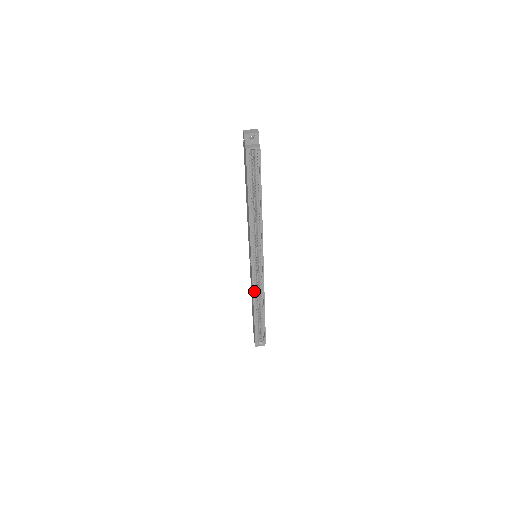
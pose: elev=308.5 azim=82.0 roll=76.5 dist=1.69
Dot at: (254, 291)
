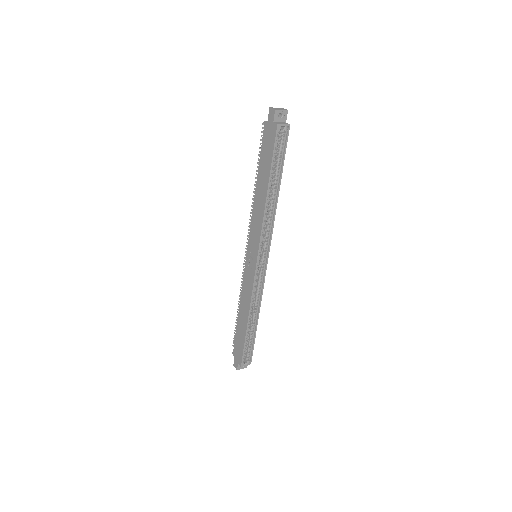
Dot at: (252, 297)
